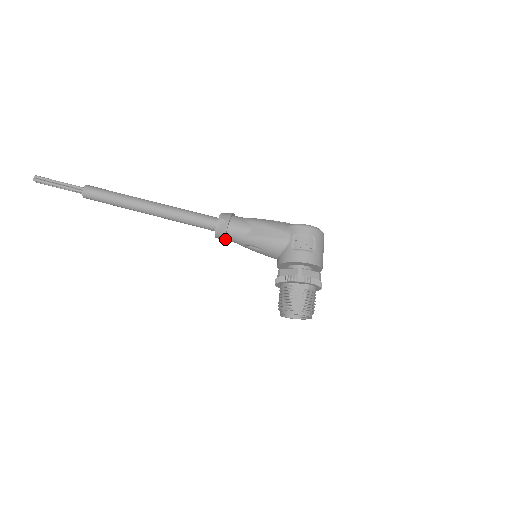
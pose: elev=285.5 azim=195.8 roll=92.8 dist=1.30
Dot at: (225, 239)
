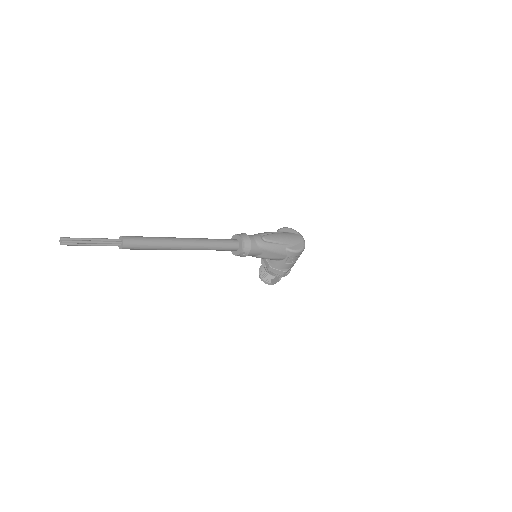
Dot at: occluded
